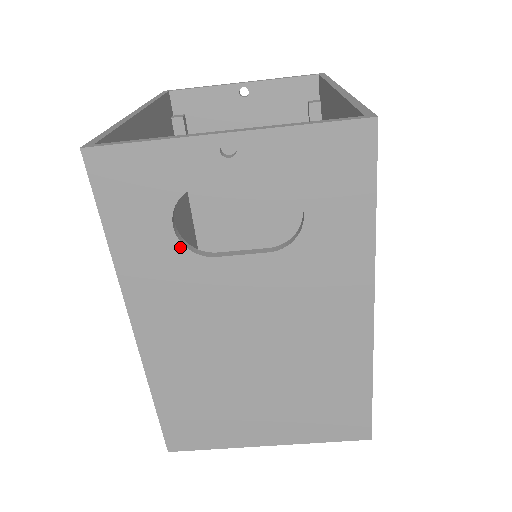
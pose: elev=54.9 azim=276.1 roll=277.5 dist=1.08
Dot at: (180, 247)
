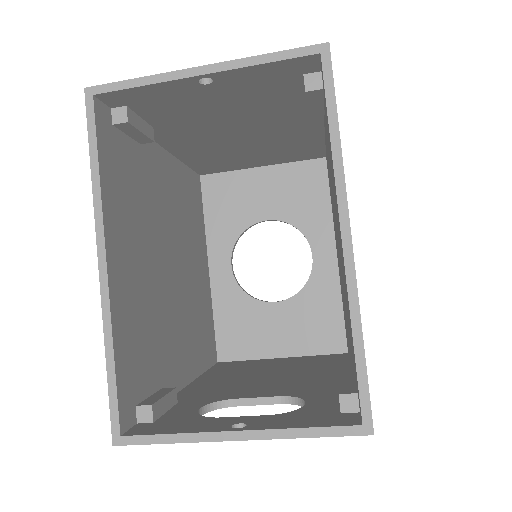
Dot at: (207, 411)
